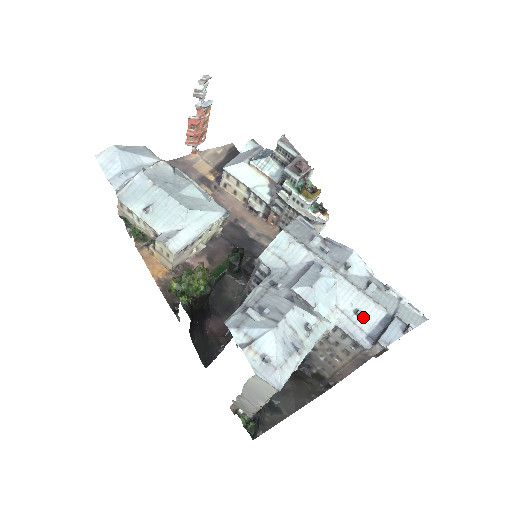
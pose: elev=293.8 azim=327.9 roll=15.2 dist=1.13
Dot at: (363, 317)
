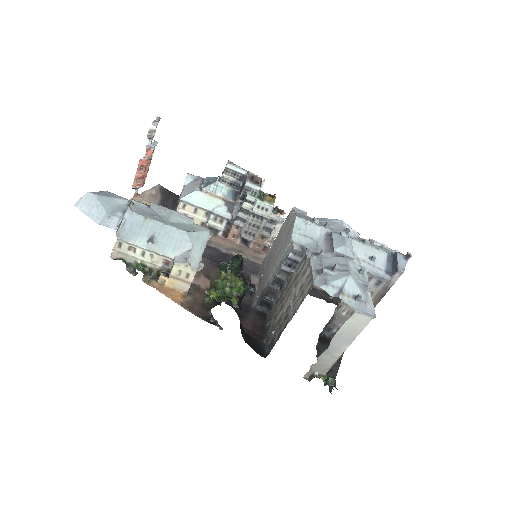
Dot at: (376, 260)
